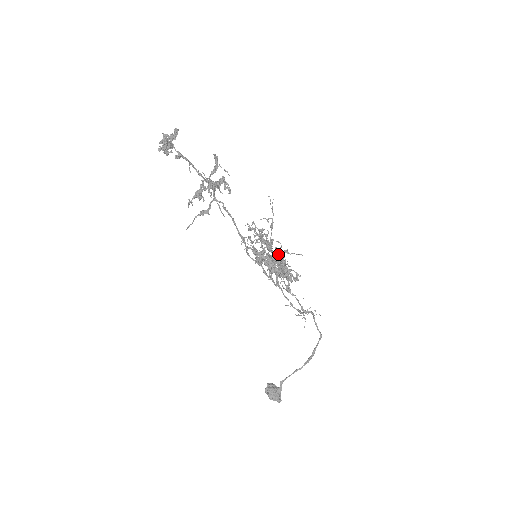
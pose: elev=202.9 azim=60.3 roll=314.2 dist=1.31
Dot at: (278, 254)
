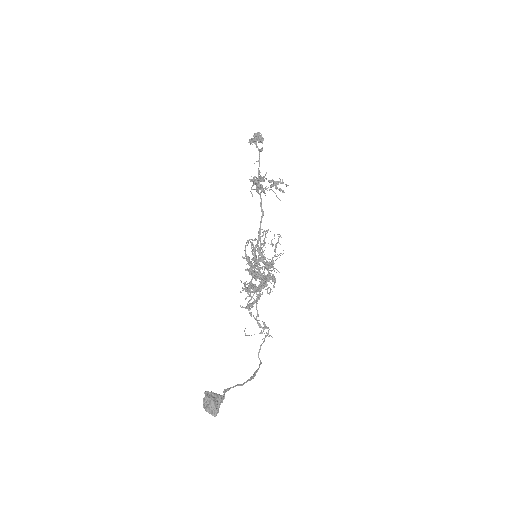
Dot at: occluded
